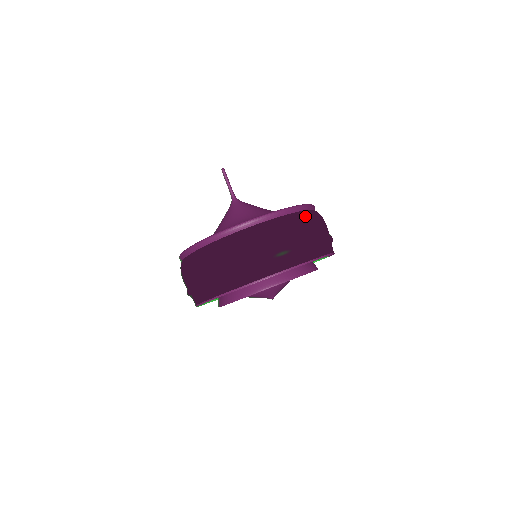
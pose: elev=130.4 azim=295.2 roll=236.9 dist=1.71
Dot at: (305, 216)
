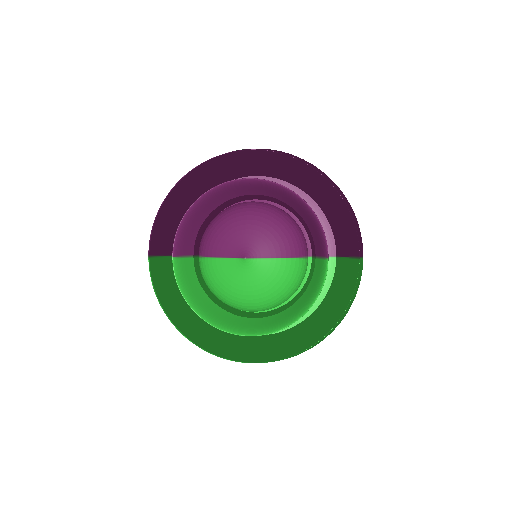
Dot at: occluded
